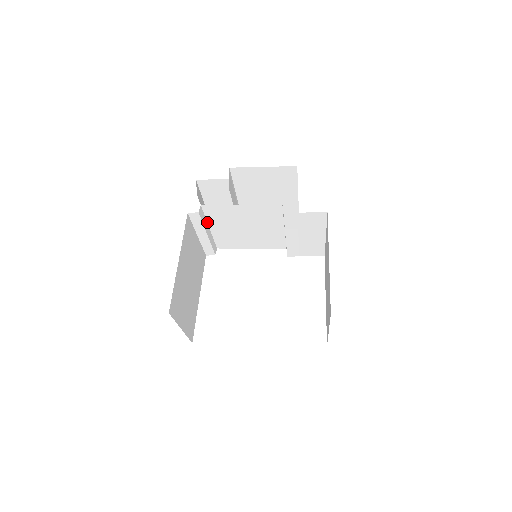
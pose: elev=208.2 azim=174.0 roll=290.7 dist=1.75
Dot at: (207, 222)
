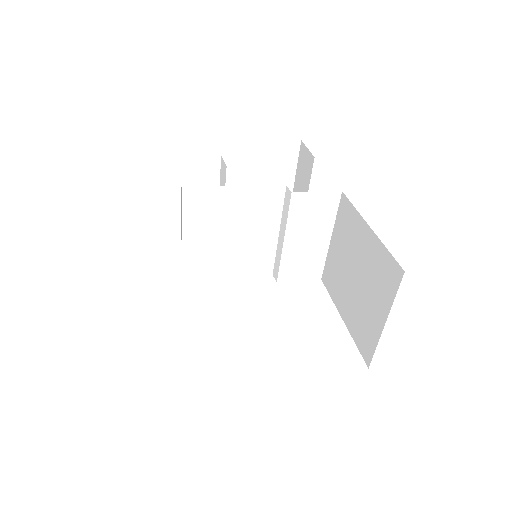
Dot at: (181, 223)
